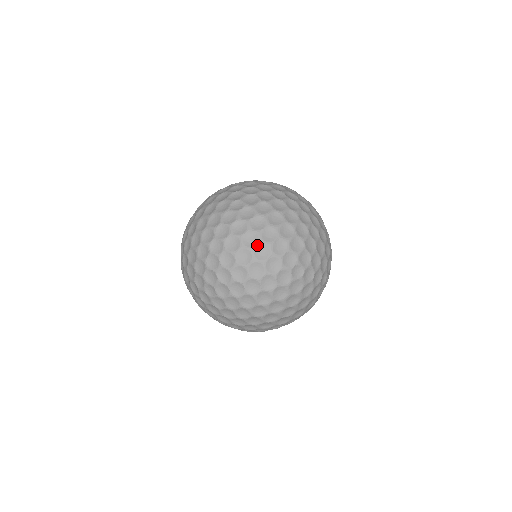
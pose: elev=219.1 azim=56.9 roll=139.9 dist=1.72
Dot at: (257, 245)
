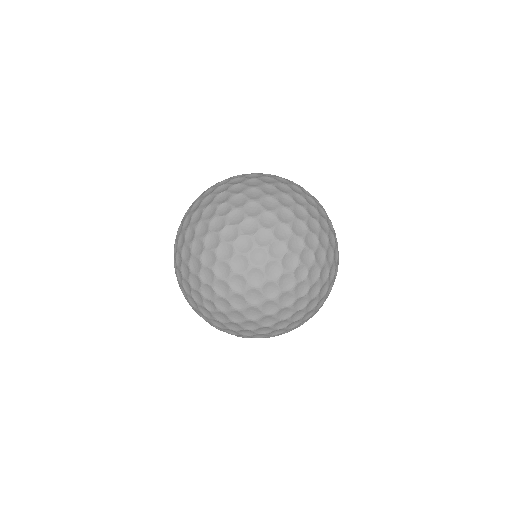
Dot at: (261, 311)
